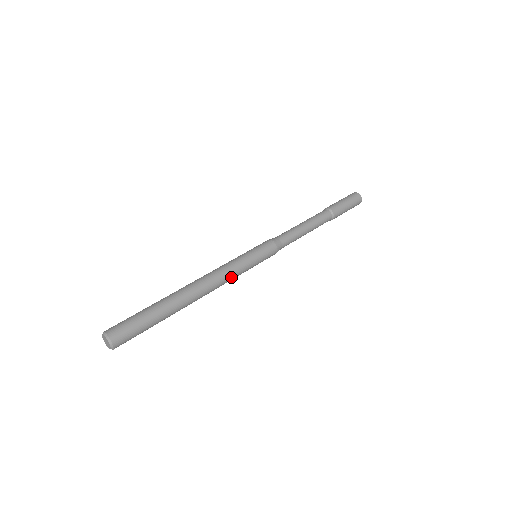
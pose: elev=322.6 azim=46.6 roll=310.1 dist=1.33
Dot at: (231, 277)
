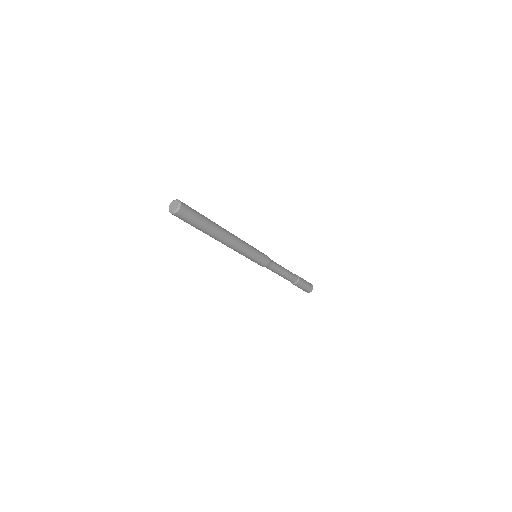
Dot at: (244, 242)
